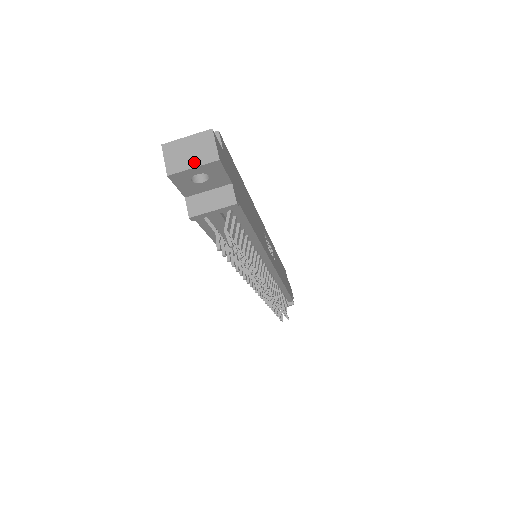
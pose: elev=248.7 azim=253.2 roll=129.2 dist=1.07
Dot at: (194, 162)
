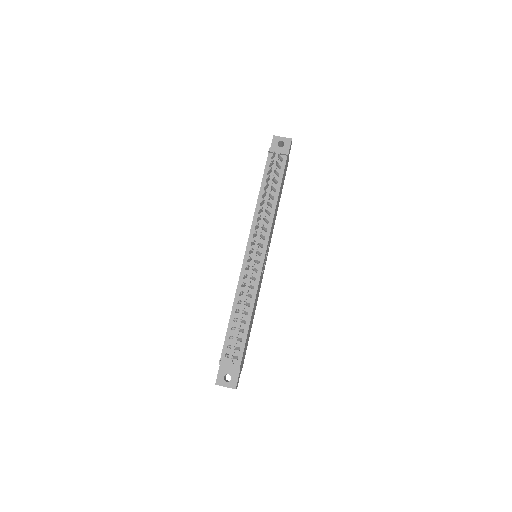
Dot at: (283, 138)
